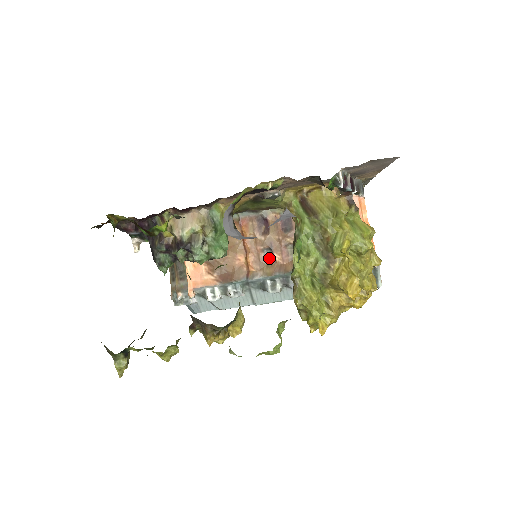
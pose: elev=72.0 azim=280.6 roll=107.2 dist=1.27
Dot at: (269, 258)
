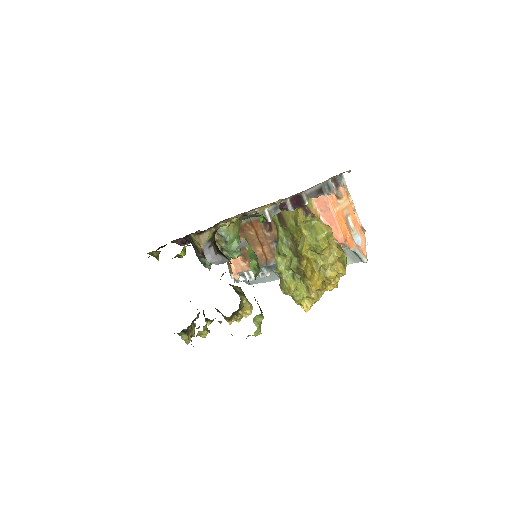
Dot at: occluded
